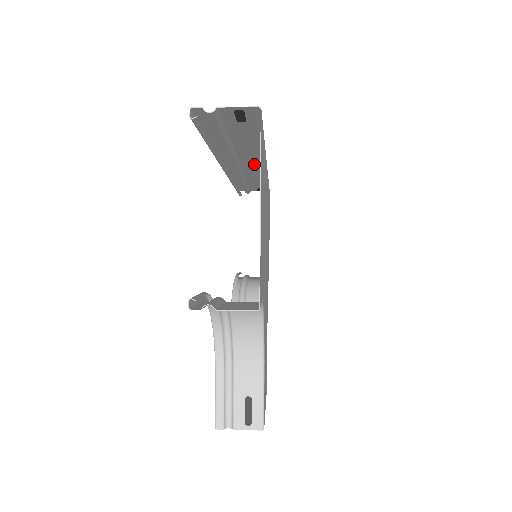
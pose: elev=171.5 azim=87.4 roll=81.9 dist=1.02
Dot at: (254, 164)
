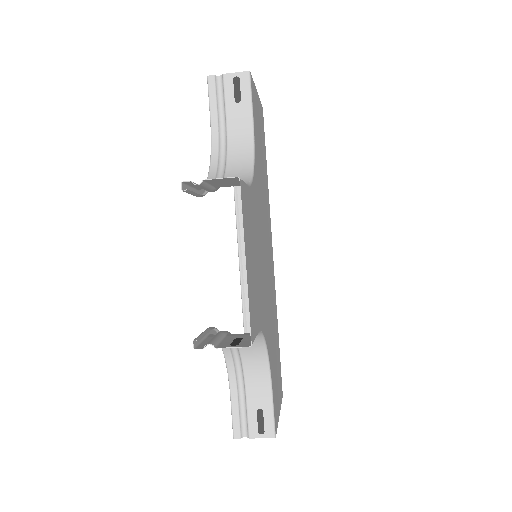
Dot at: occluded
